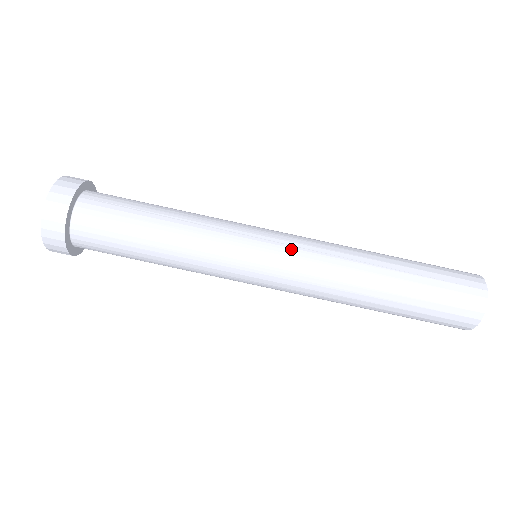
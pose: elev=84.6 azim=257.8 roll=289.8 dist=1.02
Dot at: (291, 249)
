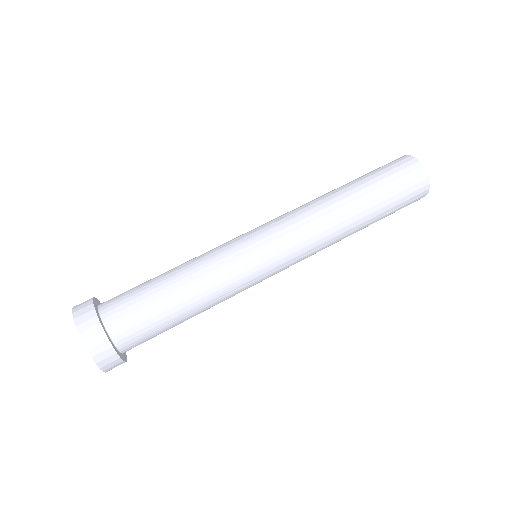
Dot at: (273, 224)
